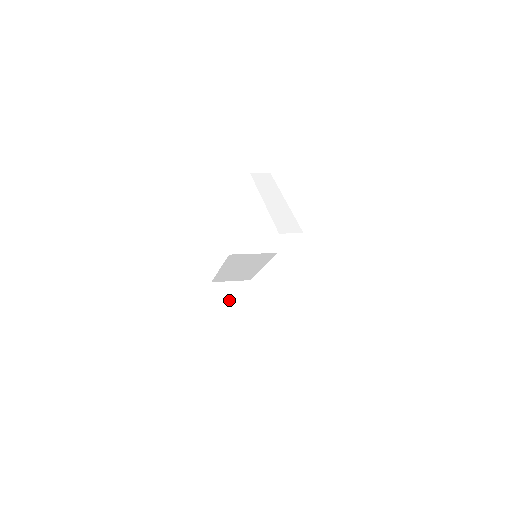
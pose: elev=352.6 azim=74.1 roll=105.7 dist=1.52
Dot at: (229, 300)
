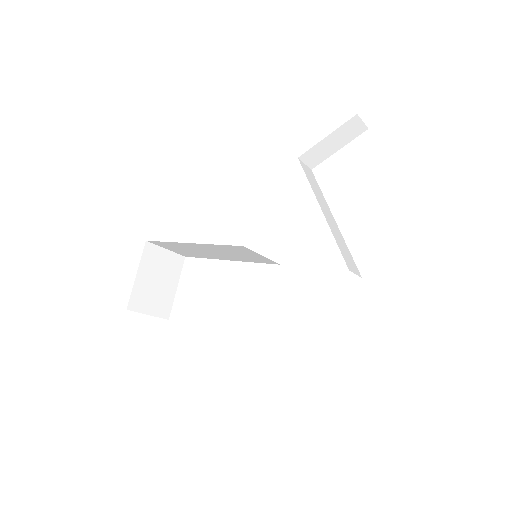
Dot at: (156, 272)
